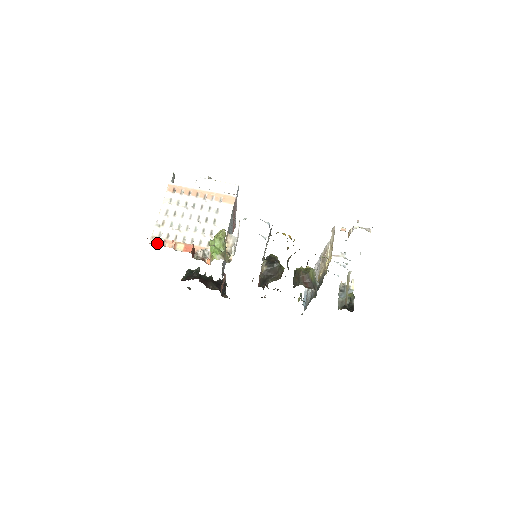
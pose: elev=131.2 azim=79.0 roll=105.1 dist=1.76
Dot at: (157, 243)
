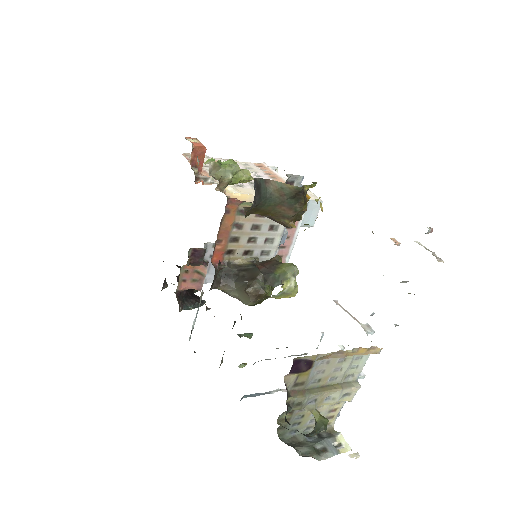
Dot at: (186, 157)
